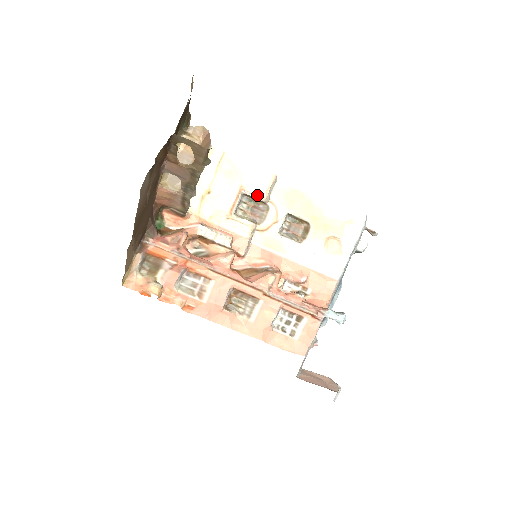
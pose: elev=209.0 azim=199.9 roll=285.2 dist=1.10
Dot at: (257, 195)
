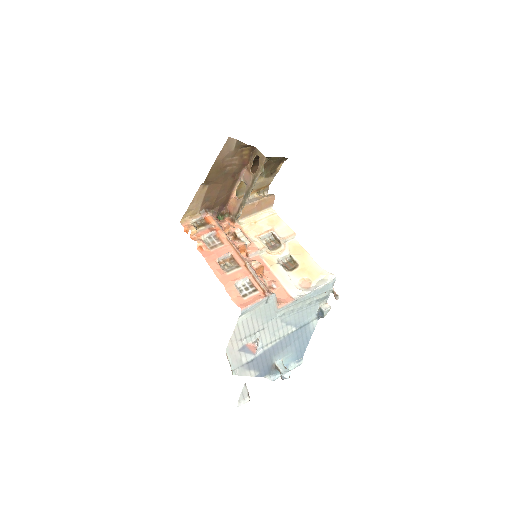
Dot at: (279, 236)
